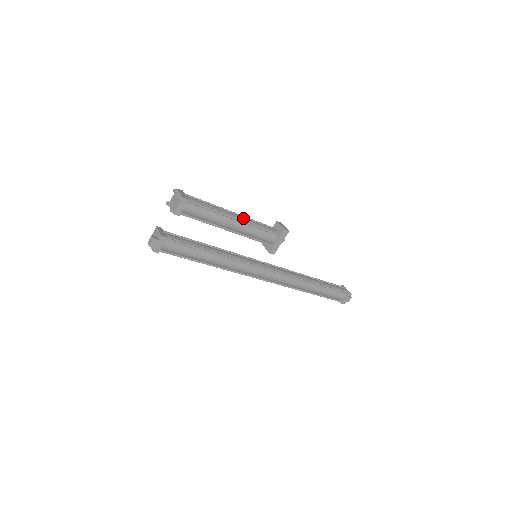
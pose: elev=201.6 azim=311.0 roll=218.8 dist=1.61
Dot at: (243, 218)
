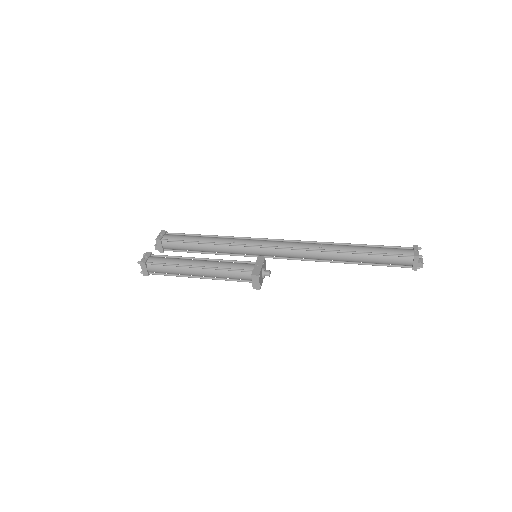
Dot at: (209, 275)
